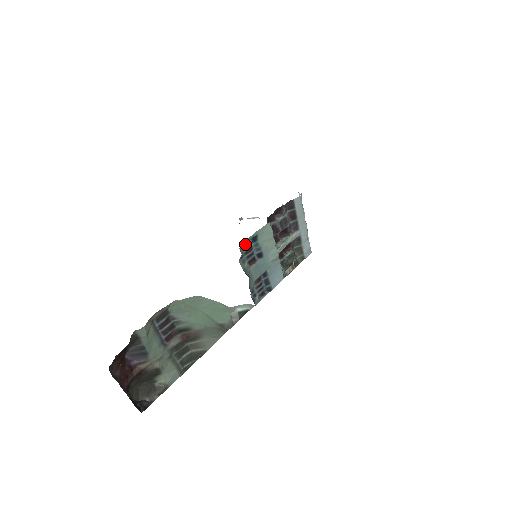
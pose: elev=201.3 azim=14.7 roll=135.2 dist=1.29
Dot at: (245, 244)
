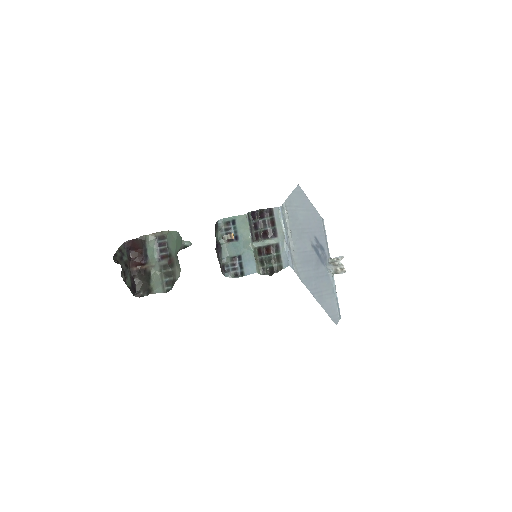
Dot at: (226, 222)
